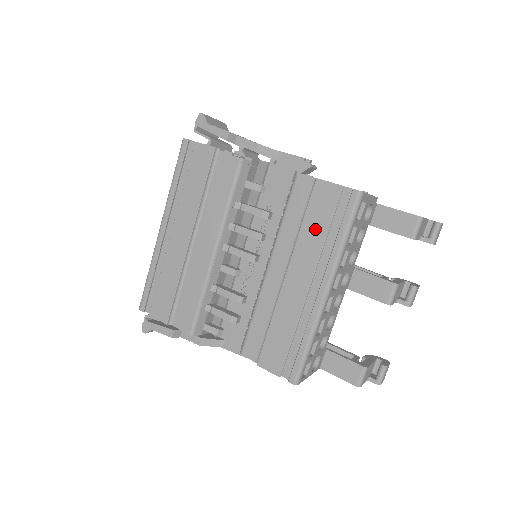
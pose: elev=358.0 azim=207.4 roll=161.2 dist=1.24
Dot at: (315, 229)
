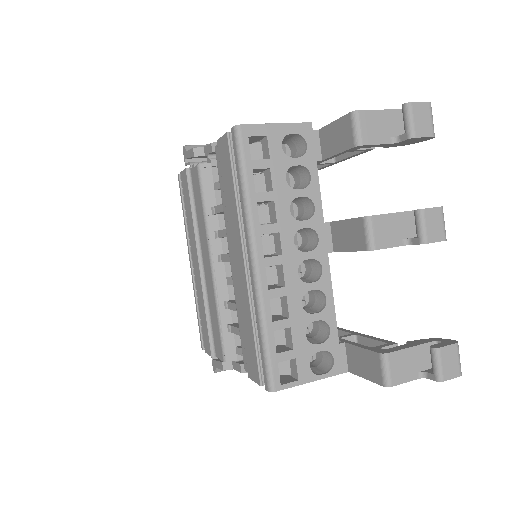
Dot at: (229, 195)
